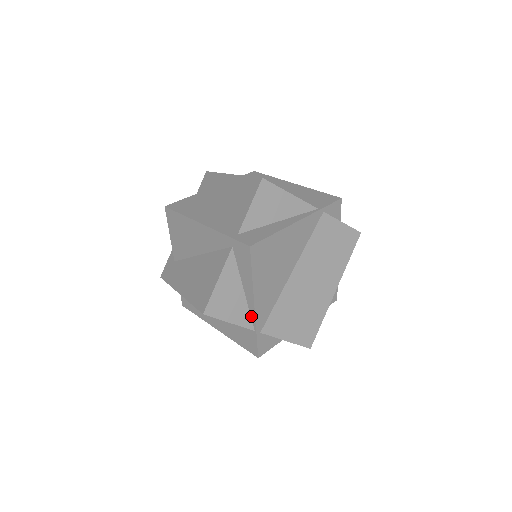
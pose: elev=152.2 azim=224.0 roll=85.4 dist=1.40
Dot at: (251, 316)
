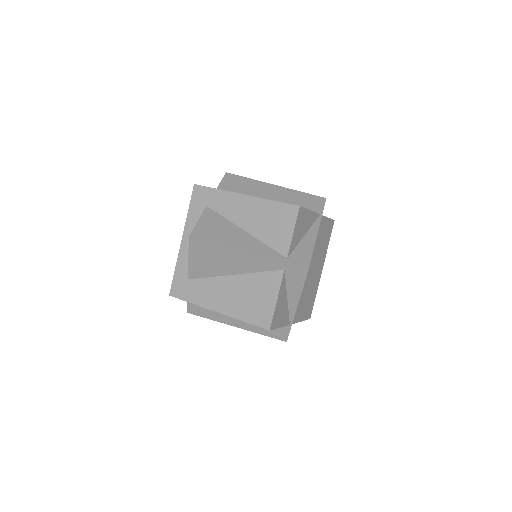
Dot at: (290, 315)
